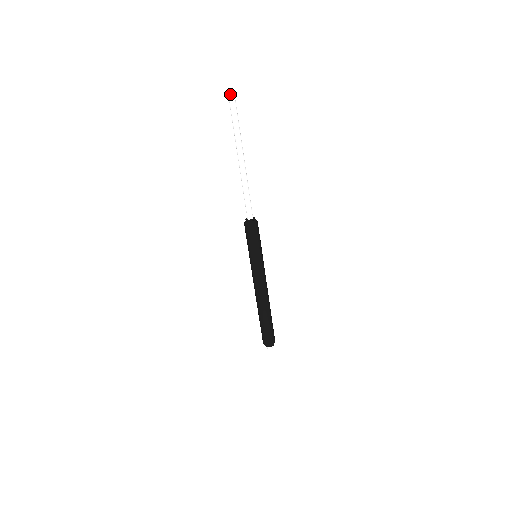
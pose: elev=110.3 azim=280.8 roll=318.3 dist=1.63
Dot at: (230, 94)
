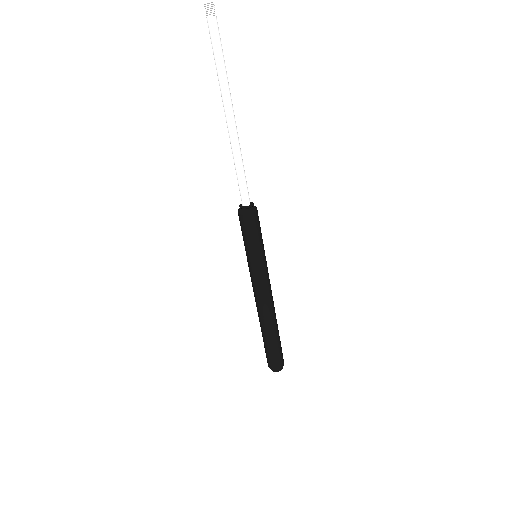
Dot at: (209, 13)
